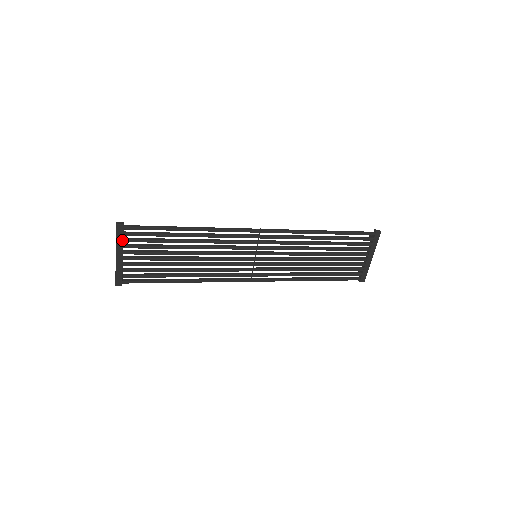
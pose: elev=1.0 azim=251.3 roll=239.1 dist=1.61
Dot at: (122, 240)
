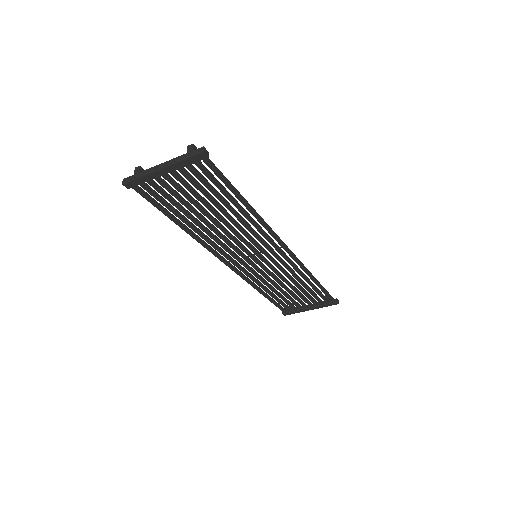
Dot at: (187, 164)
